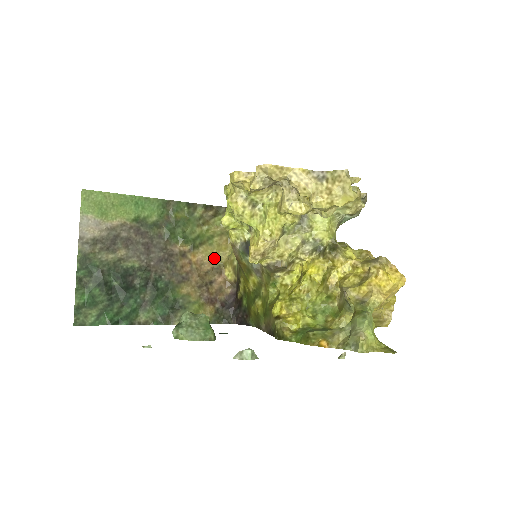
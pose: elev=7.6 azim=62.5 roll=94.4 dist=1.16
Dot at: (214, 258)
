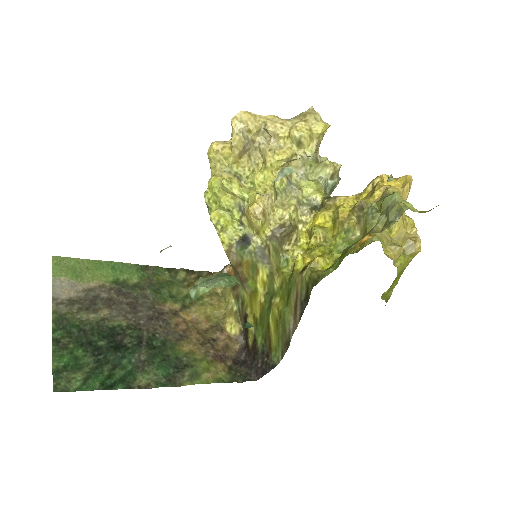
Dot at: (210, 317)
